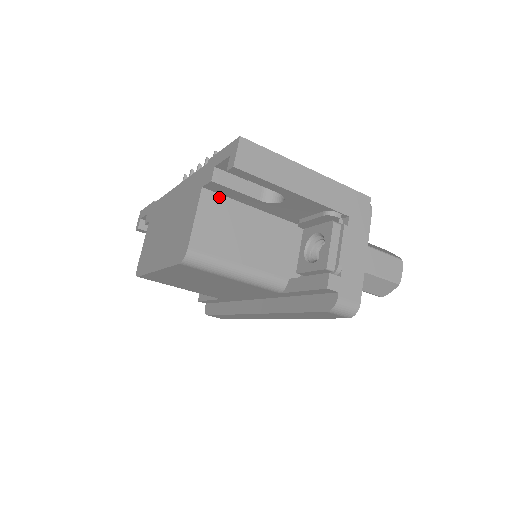
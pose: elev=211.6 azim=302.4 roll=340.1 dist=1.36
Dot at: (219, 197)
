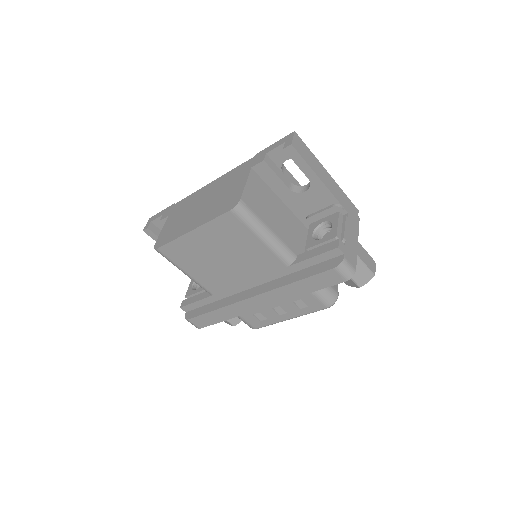
Dot at: (260, 179)
